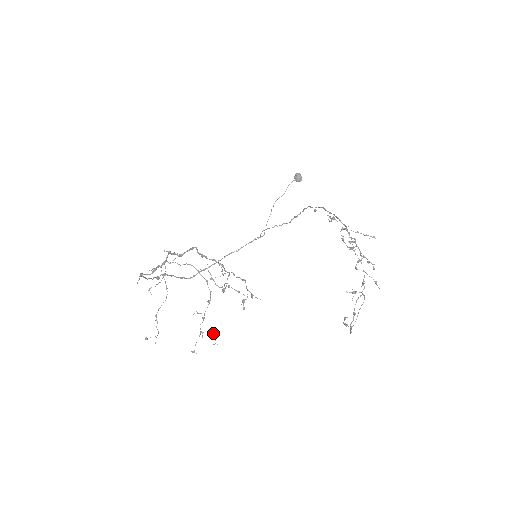
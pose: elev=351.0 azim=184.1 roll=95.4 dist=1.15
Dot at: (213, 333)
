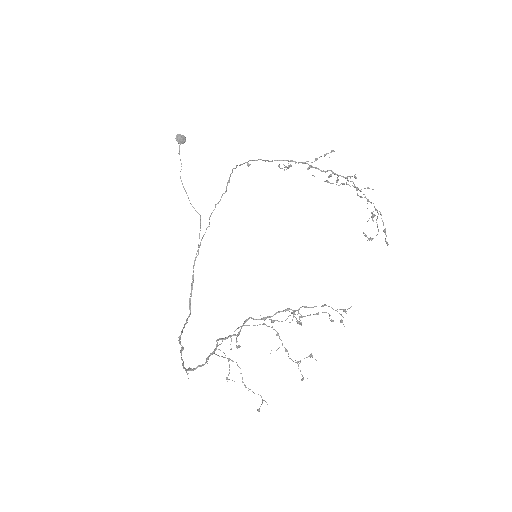
Dot at: (311, 355)
